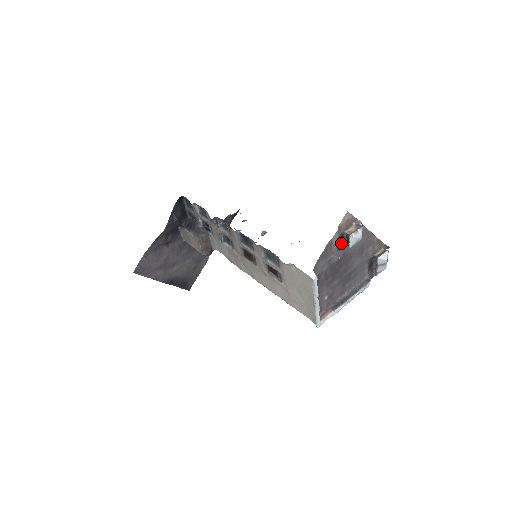
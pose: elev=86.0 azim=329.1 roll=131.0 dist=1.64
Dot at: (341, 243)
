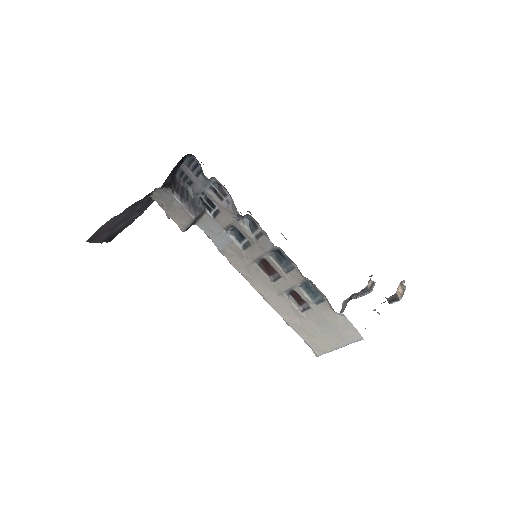
Dot at: occluded
